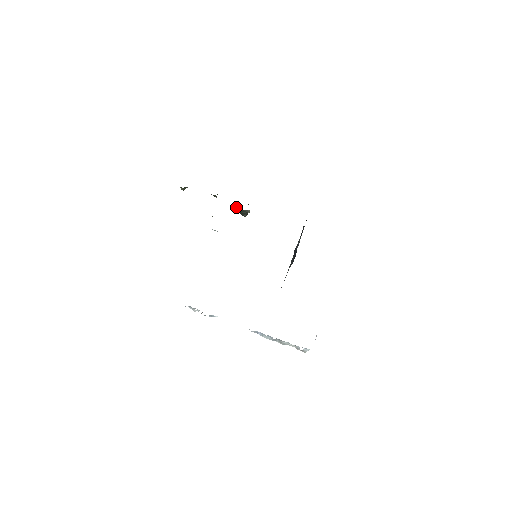
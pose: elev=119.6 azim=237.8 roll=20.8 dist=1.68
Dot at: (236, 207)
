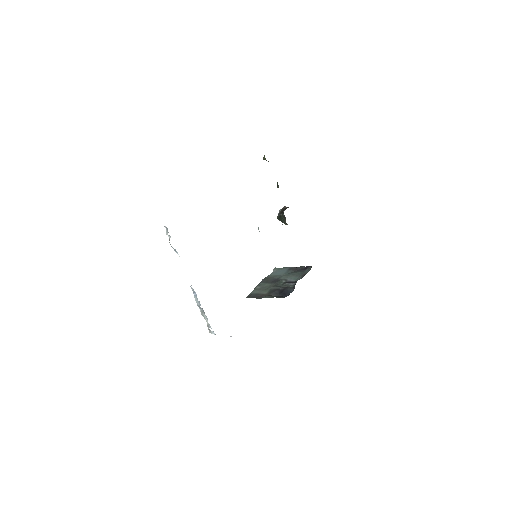
Dot at: occluded
